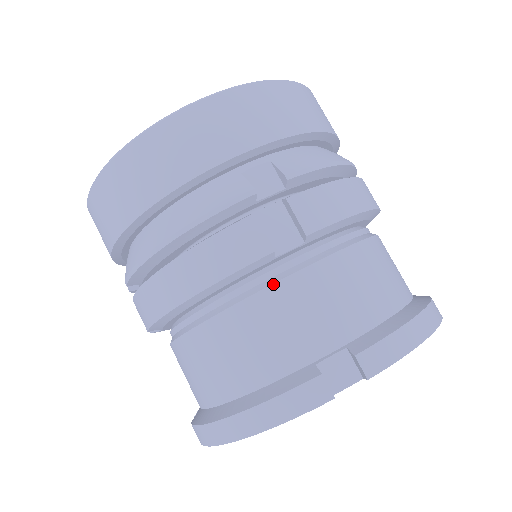
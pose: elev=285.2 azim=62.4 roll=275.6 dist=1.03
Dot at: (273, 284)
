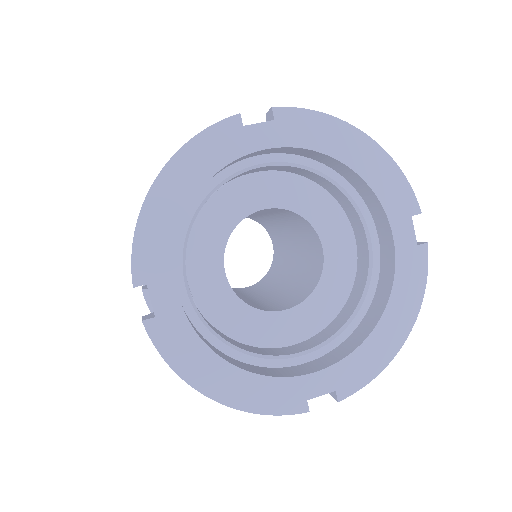
Dot at: occluded
